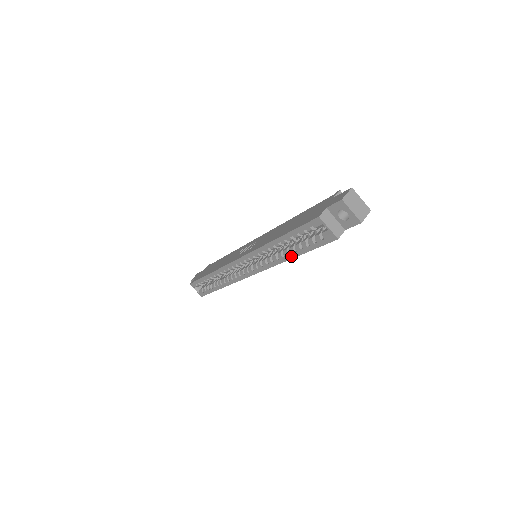
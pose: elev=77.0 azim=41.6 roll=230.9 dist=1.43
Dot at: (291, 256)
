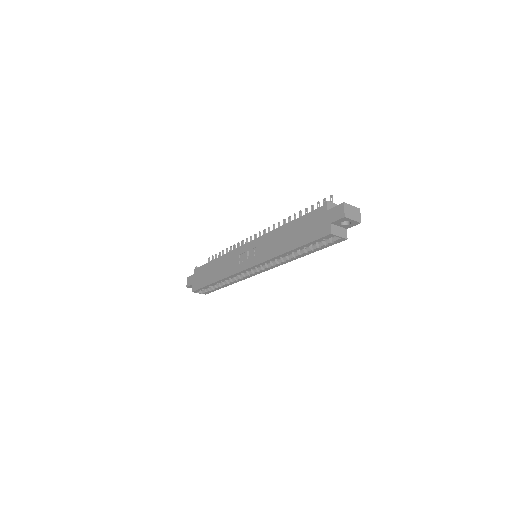
Dot at: (303, 255)
